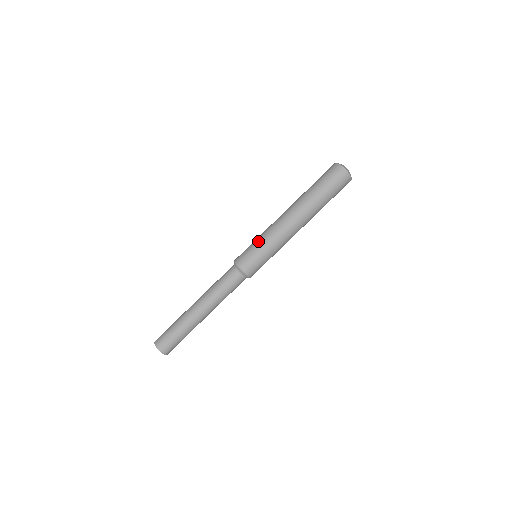
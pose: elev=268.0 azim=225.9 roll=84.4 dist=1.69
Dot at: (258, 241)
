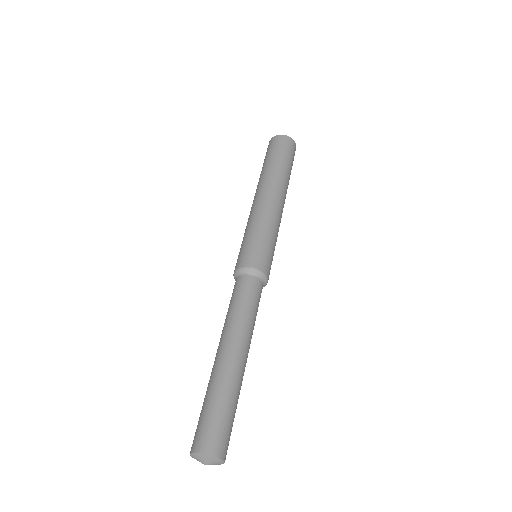
Dot at: (244, 235)
